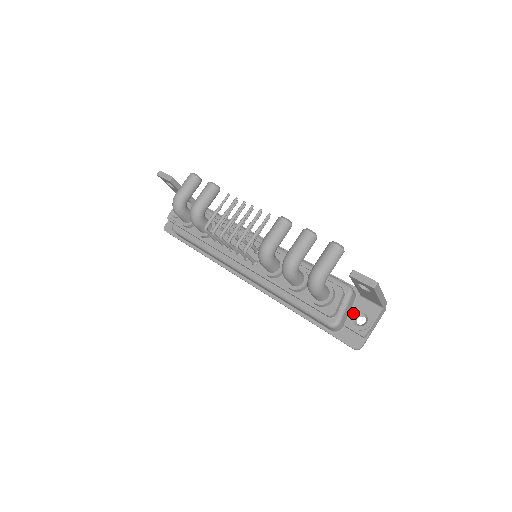
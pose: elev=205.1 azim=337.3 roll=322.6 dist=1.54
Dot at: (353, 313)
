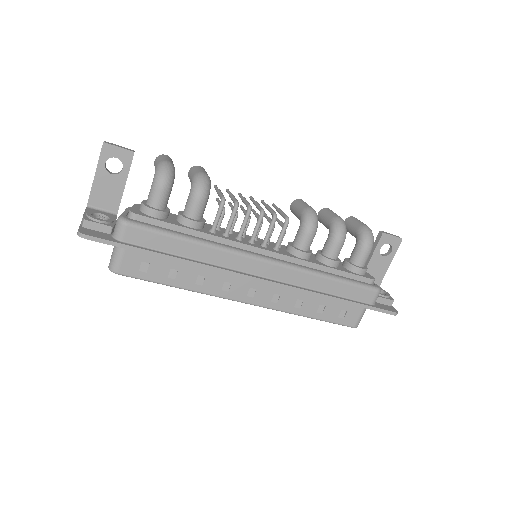
Dot at: occluded
